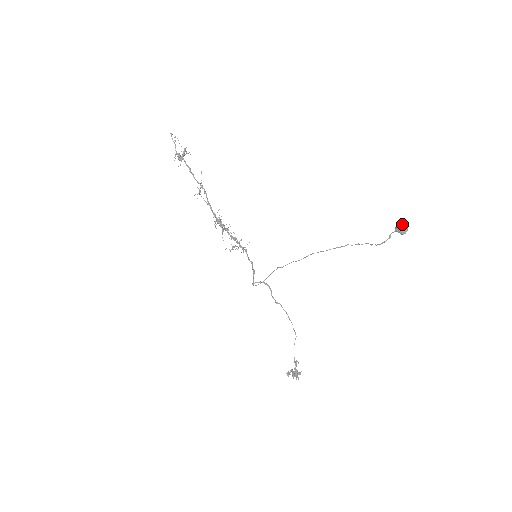
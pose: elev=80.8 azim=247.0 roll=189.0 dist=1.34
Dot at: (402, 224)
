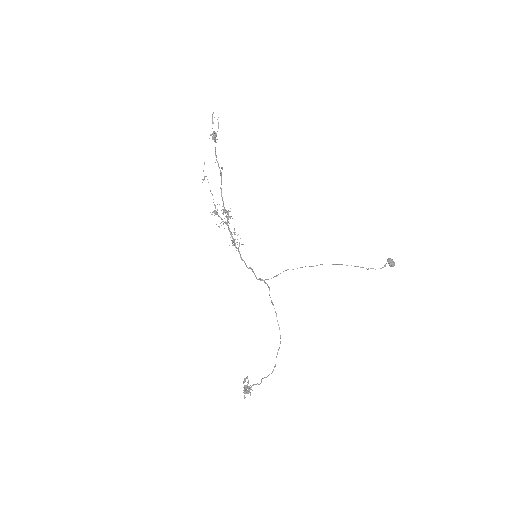
Dot at: (392, 259)
